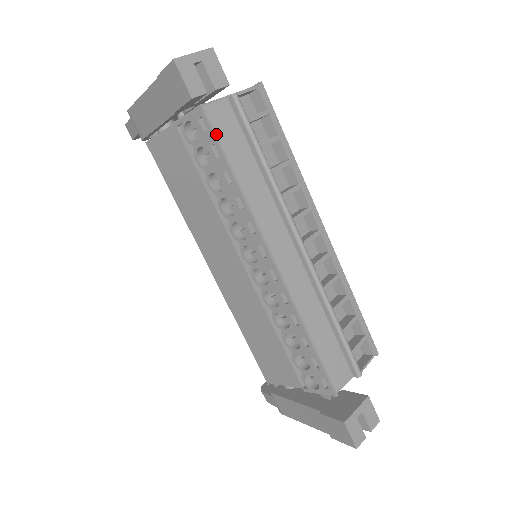
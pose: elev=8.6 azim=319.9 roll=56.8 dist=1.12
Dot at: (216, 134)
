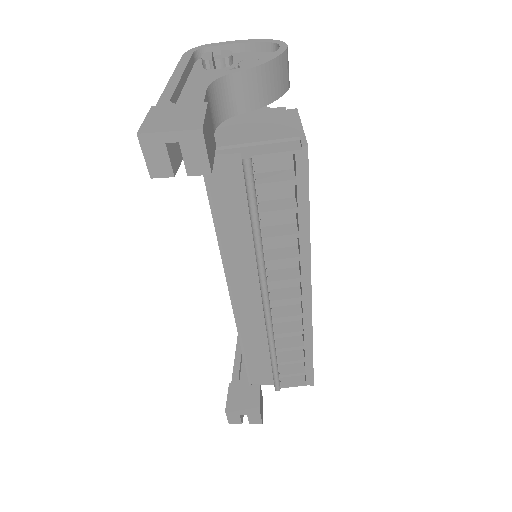
Dot at: (209, 184)
